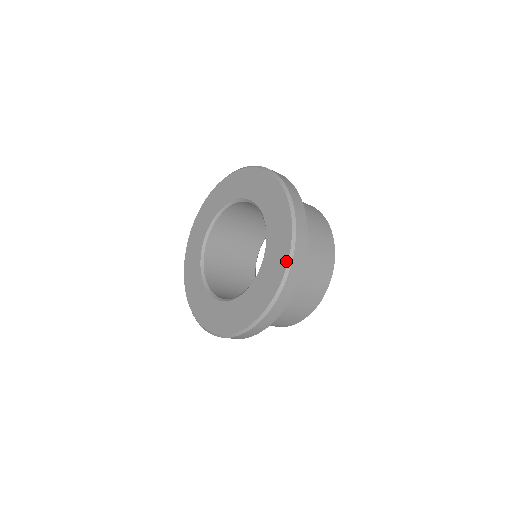
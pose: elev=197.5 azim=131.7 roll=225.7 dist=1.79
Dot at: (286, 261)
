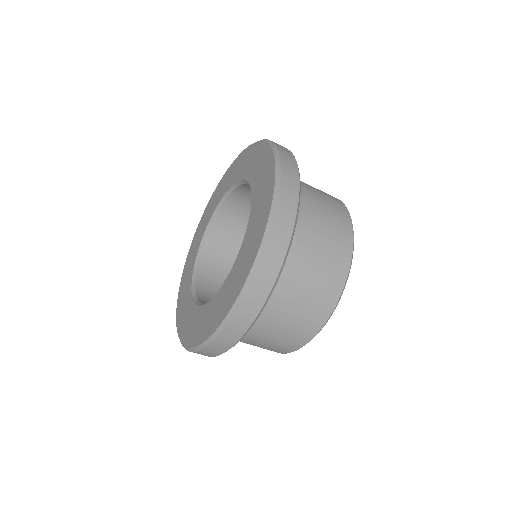
Dot at: (257, 248)
